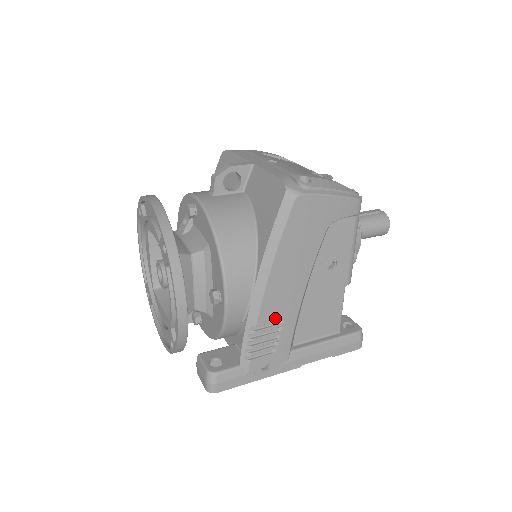
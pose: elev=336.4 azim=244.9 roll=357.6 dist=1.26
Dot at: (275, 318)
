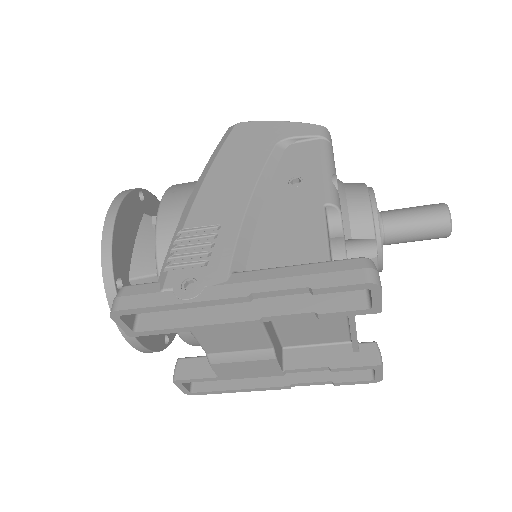
Dot at: (209, 222)
